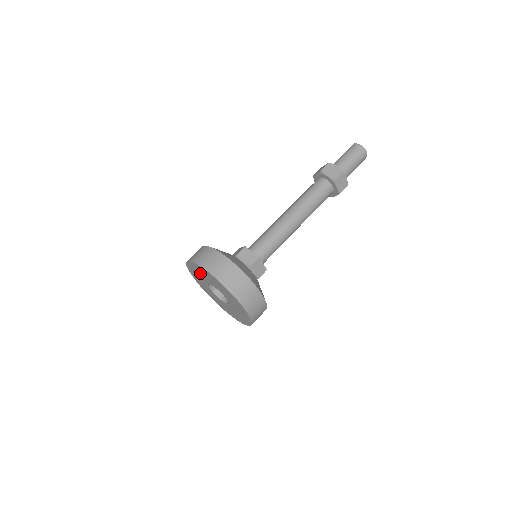
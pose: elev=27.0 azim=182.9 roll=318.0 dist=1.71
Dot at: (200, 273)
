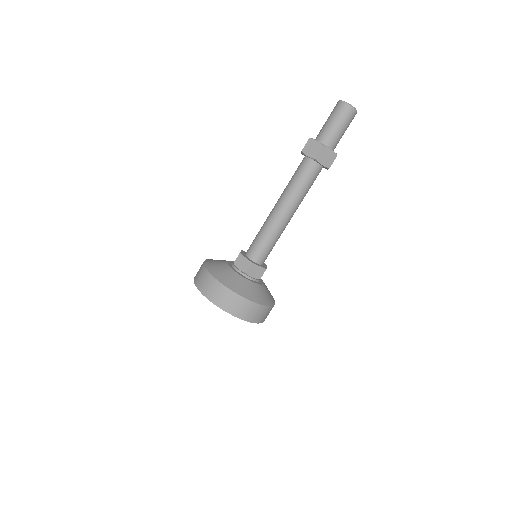
Dot at: occluded
